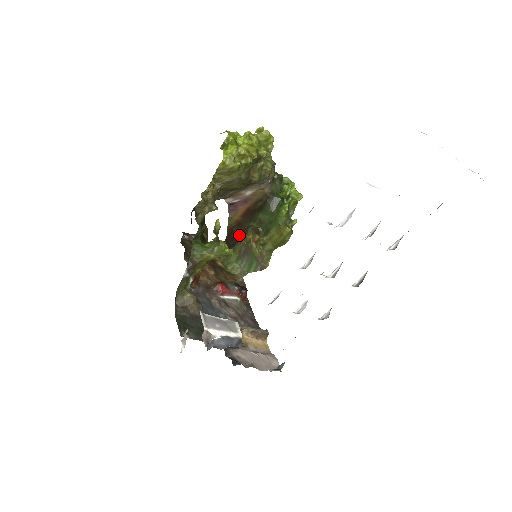
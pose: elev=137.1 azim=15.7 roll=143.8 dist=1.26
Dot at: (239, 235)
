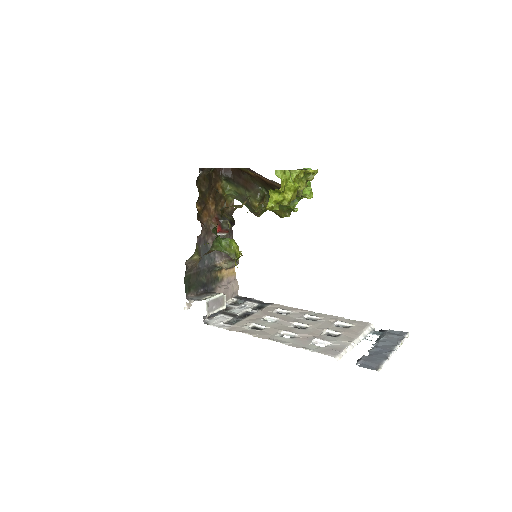
Dot at: (247, 184)
